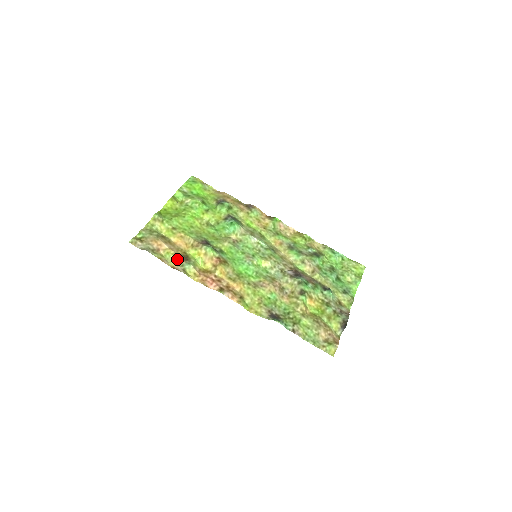
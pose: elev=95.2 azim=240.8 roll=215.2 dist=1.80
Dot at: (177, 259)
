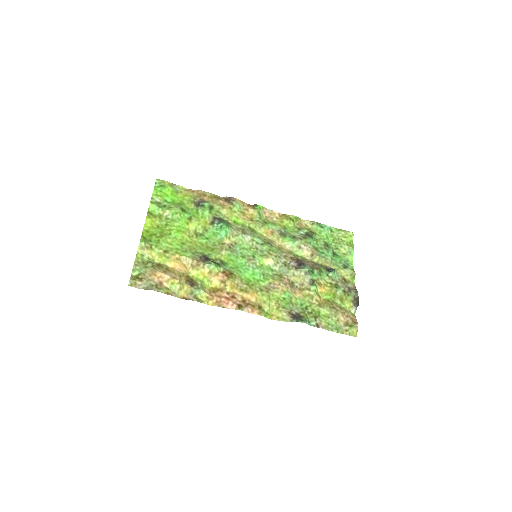
Dot at: (184, 287)
